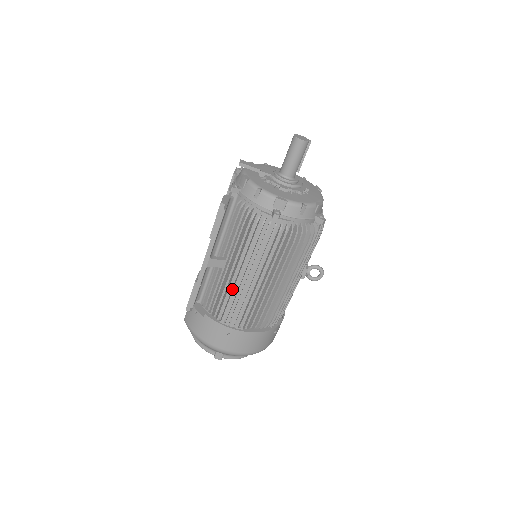
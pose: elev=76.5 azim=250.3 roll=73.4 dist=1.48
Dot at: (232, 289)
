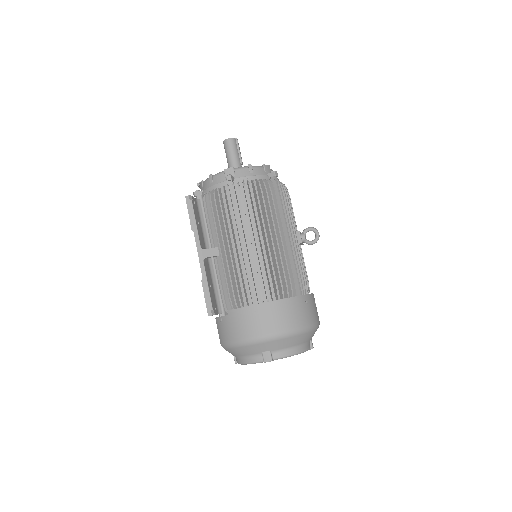
Dot at: (234, 267)
